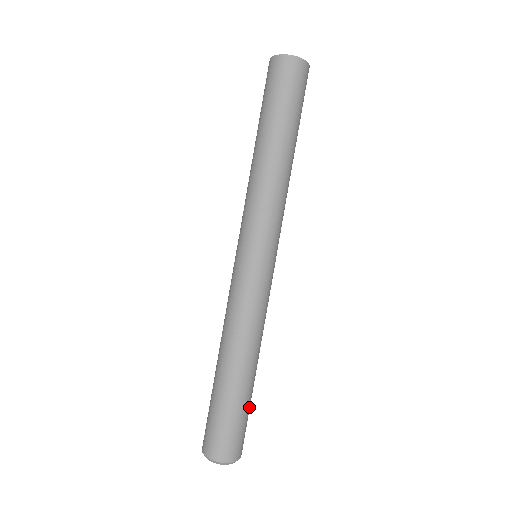
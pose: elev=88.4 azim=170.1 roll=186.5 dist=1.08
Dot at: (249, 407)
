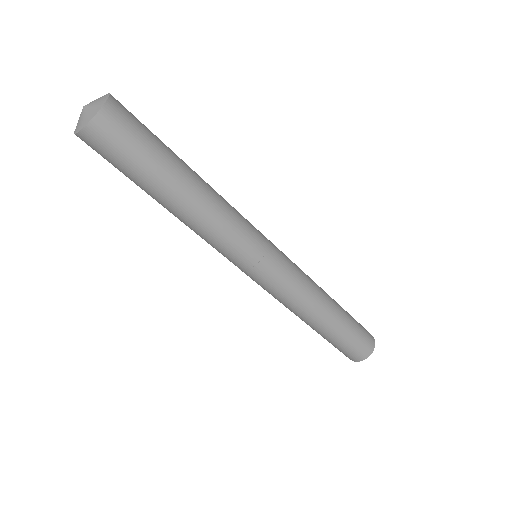
Dot at: (350, 332)
